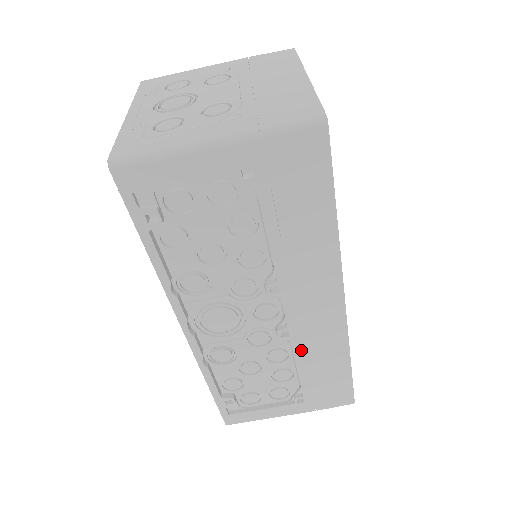
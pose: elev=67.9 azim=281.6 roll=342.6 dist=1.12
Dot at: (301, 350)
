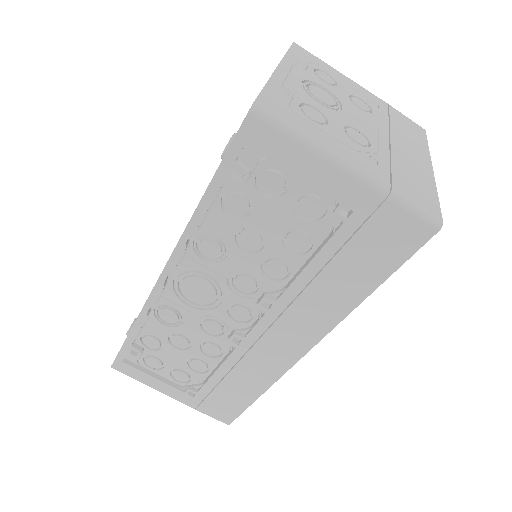
Dot at: (235, 361)
